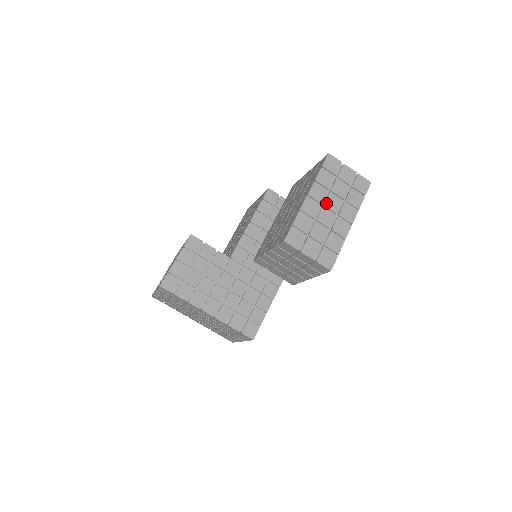
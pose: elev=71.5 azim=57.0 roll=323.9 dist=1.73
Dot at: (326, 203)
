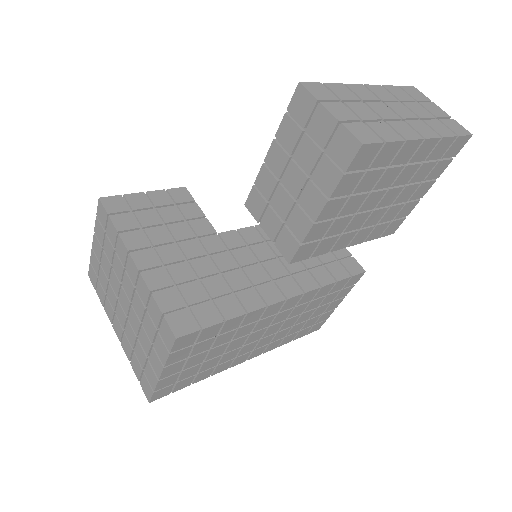
Dot at: (390, 104)
